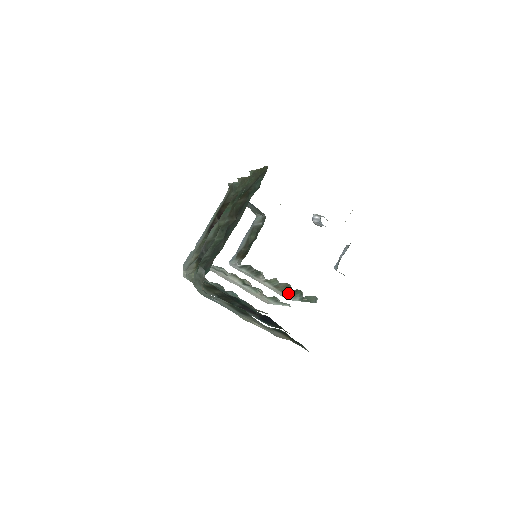
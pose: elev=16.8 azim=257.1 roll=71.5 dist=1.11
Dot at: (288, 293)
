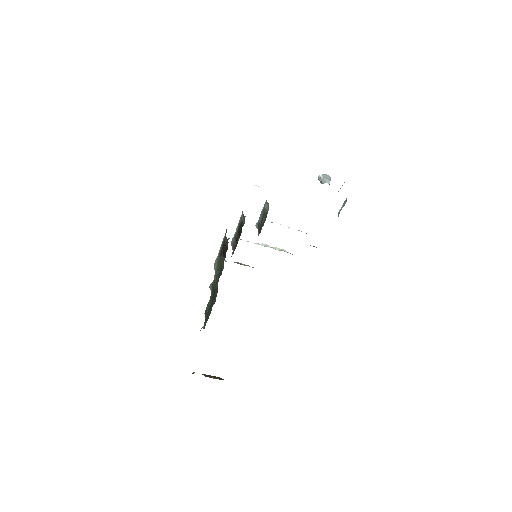
Dot at: occluded
